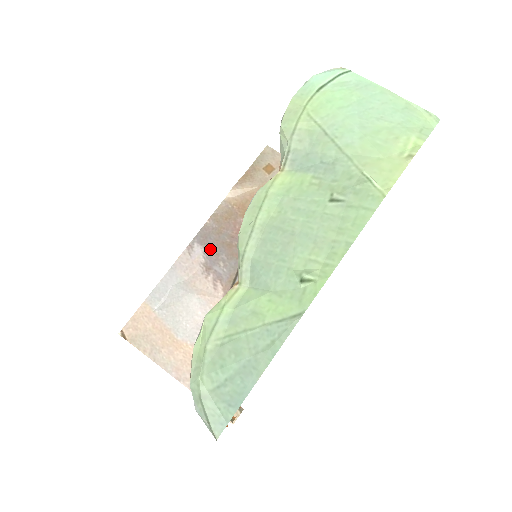
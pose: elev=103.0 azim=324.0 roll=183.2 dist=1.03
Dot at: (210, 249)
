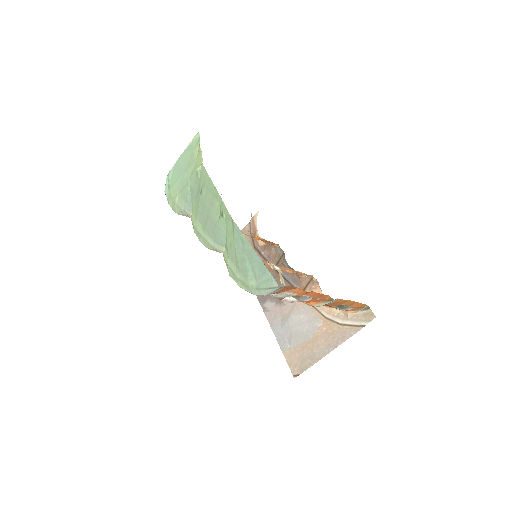
Dot at: (270, 296)
